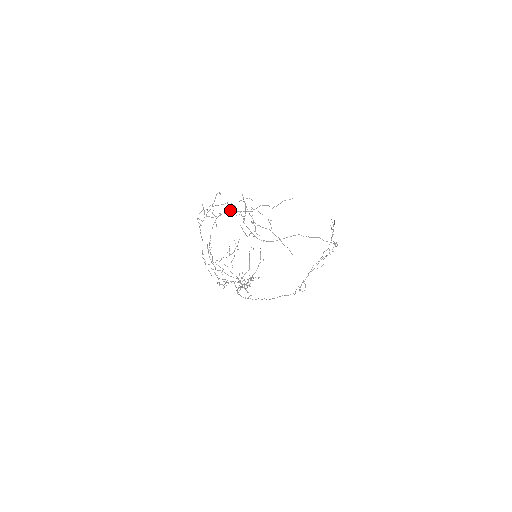
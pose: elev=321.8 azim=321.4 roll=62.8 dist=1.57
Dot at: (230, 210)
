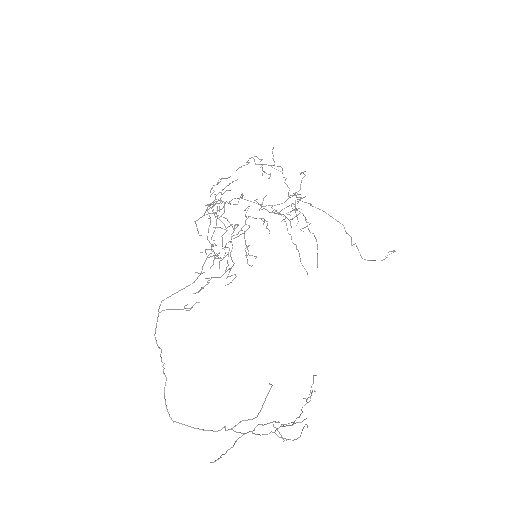
Dot at: (262, 206)
